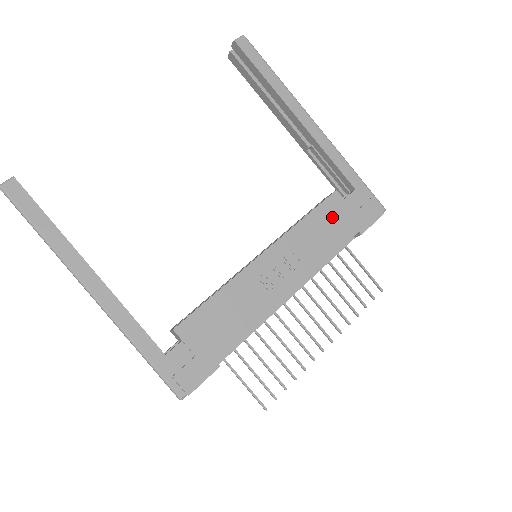
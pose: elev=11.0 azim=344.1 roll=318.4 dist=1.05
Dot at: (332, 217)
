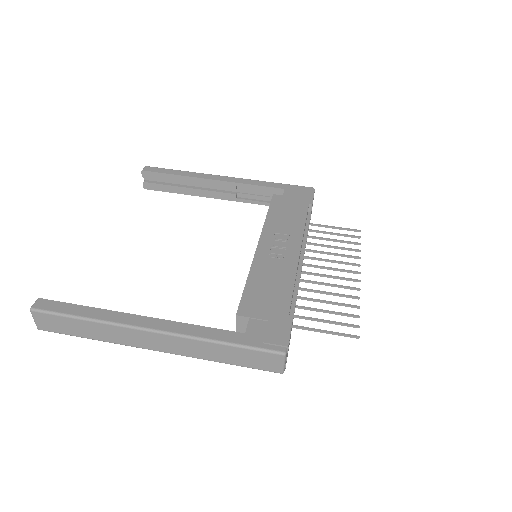
Dot at: (284, 206)
